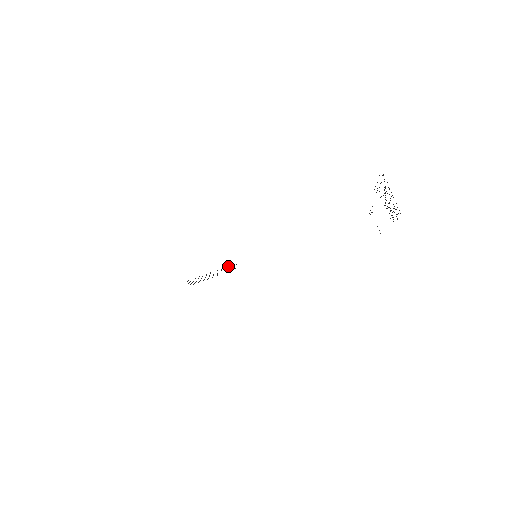
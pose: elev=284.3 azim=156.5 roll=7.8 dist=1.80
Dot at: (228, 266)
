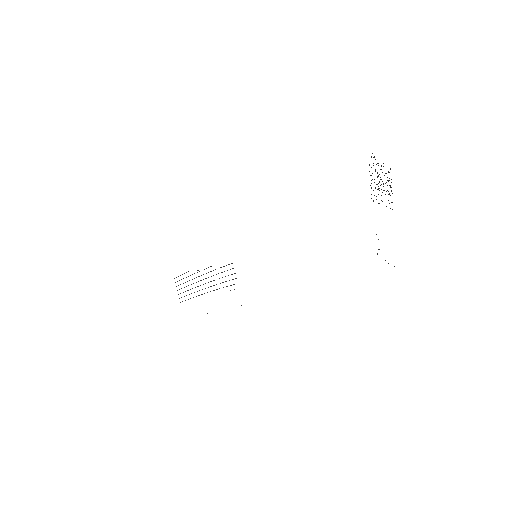
Dot at: occluded
